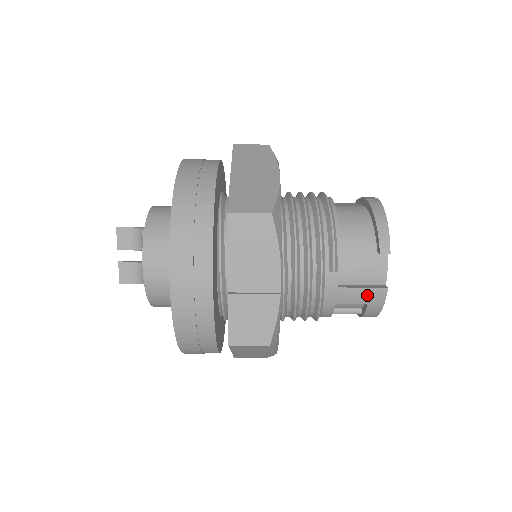
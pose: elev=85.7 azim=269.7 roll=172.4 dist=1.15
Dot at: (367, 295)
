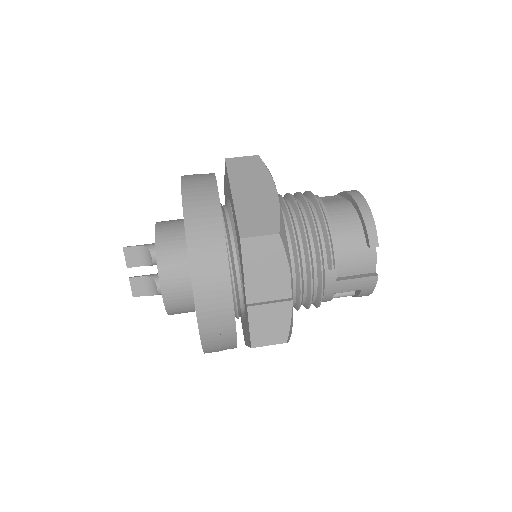
Dot at: (361, 283)
